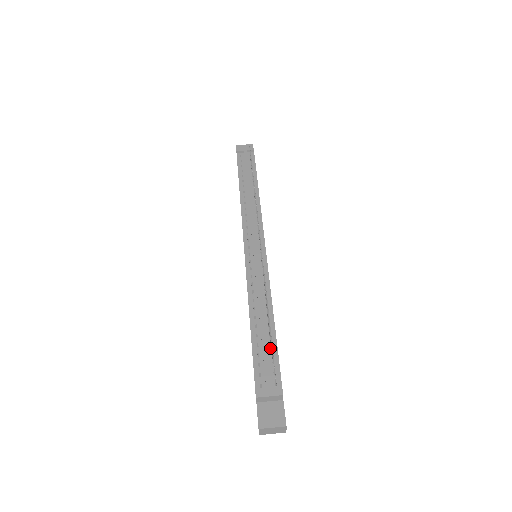
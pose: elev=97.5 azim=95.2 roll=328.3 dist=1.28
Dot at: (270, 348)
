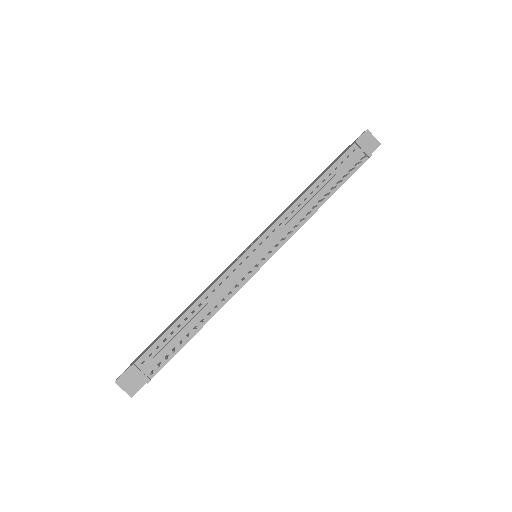
Dot at: (177, 344)
